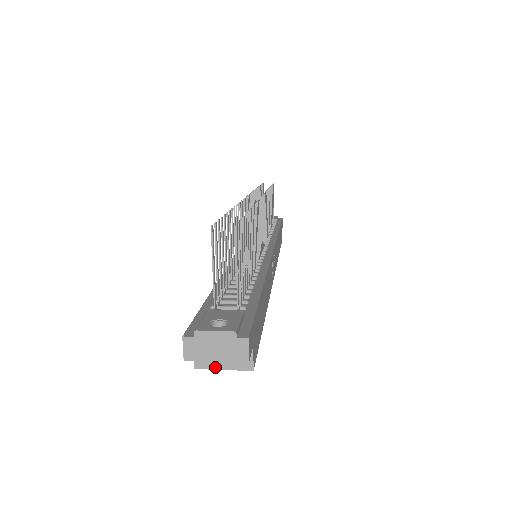
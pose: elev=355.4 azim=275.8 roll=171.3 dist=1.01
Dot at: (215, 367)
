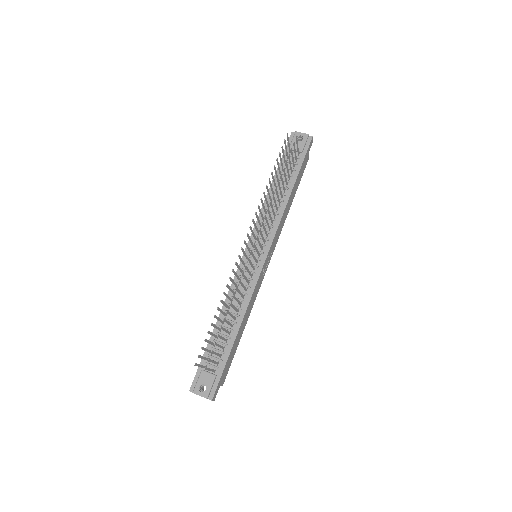
Dot at: occluded
